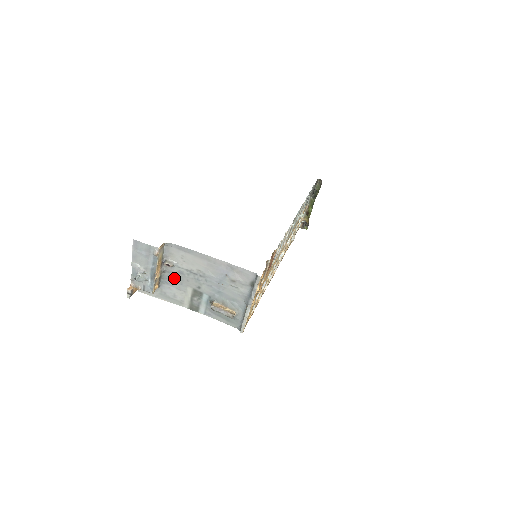
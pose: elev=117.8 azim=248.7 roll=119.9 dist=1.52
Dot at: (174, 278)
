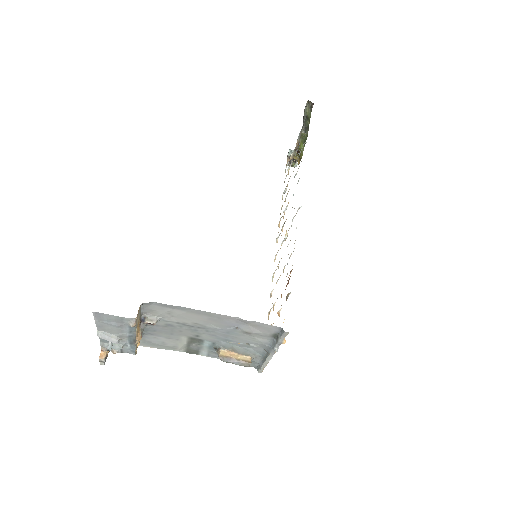
Dot at: (160, 330)
